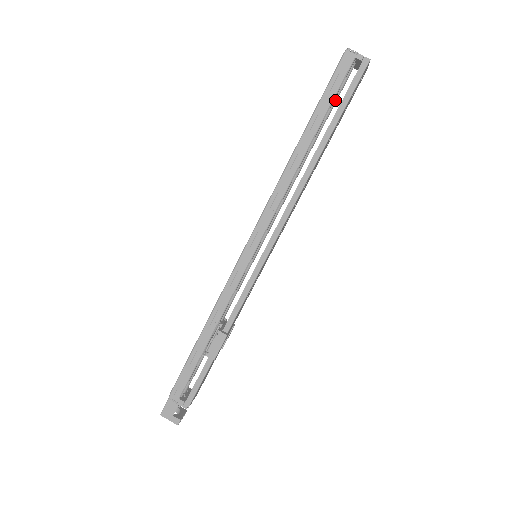
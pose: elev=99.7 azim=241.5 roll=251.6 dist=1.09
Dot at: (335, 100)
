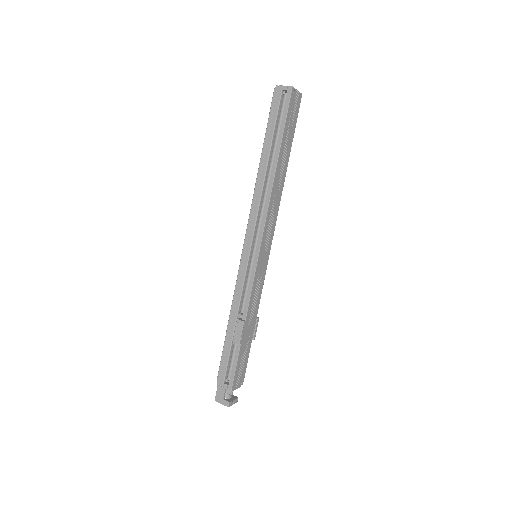
Dot at: occluded
